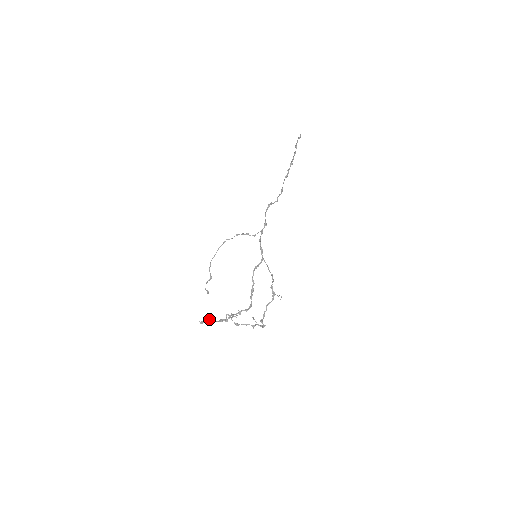
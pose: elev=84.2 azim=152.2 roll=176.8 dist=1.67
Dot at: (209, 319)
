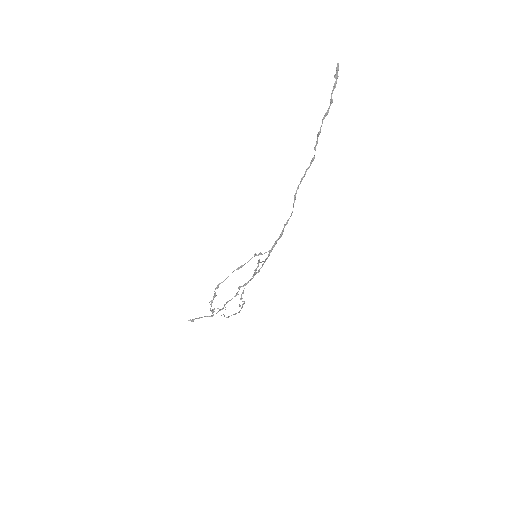
Dot at: occluded
